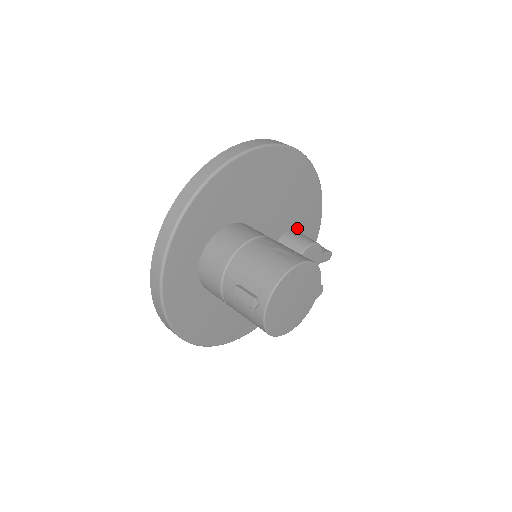
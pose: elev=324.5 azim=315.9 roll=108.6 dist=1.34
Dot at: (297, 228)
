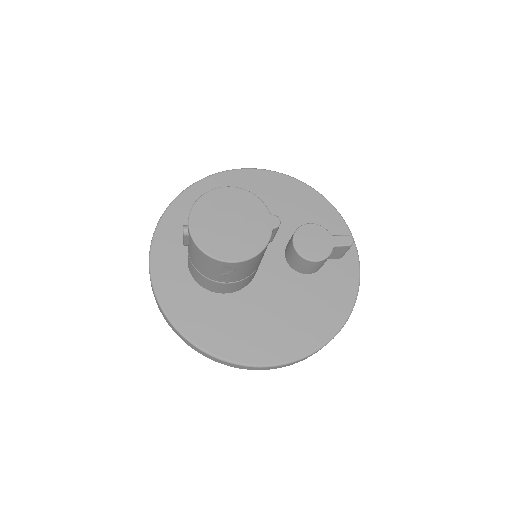
Dot at: occluded
